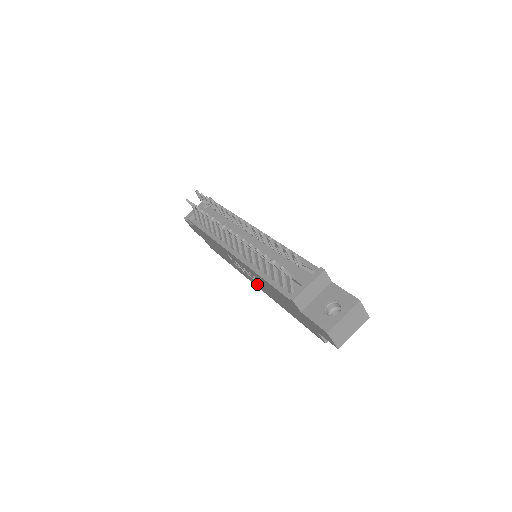
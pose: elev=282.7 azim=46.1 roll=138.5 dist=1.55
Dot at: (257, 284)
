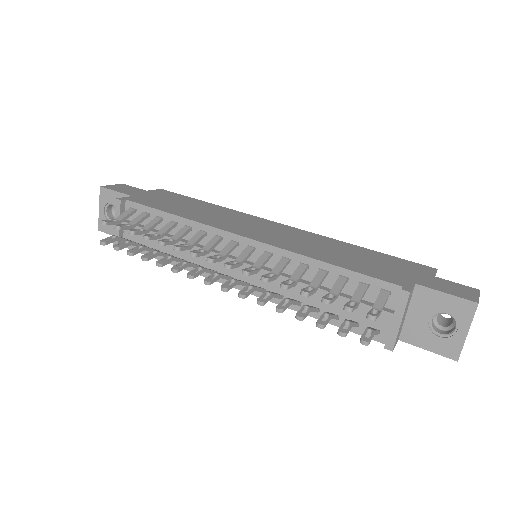
Dot at: occluded
